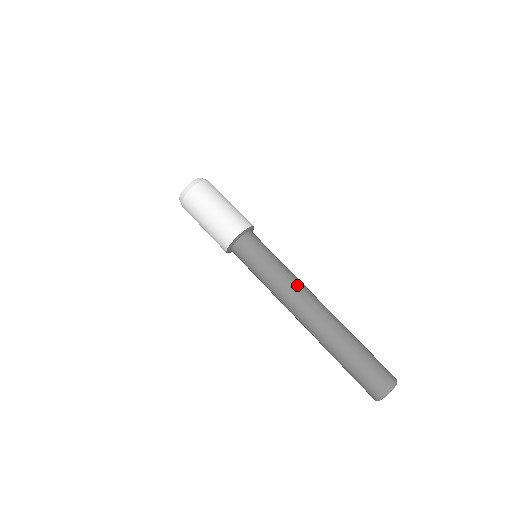
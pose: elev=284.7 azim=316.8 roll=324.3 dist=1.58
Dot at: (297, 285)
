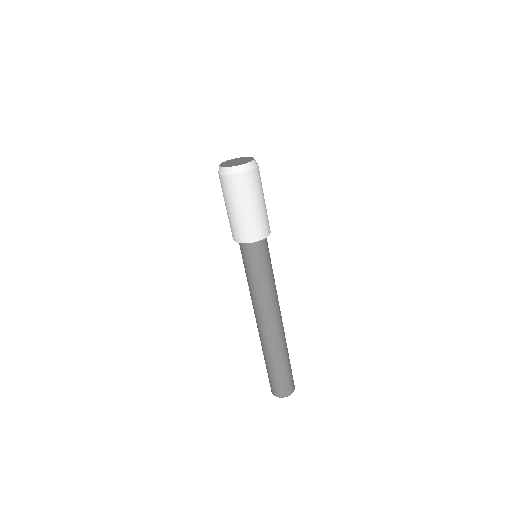
Dot at: occluded
